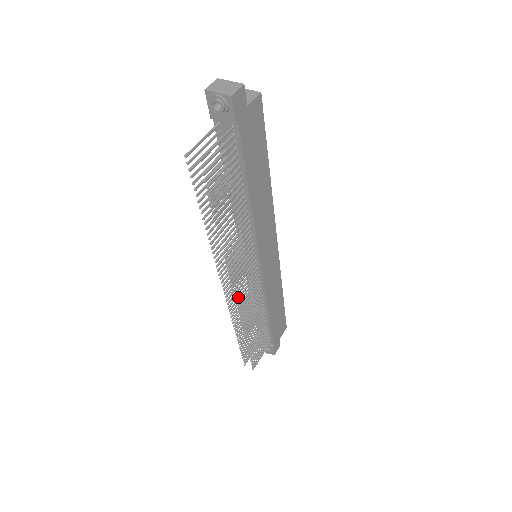
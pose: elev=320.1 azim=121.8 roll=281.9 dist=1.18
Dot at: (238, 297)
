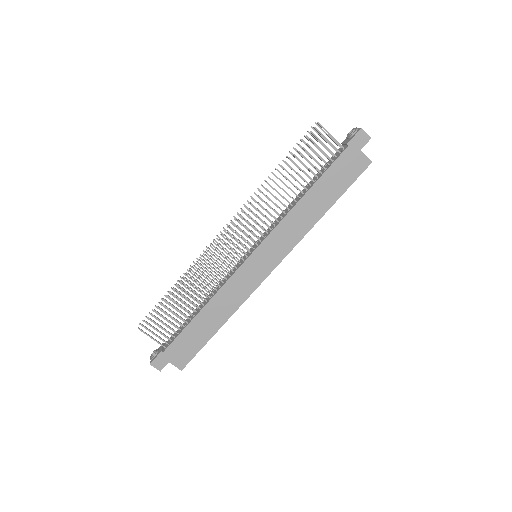
Dot at: occluded
